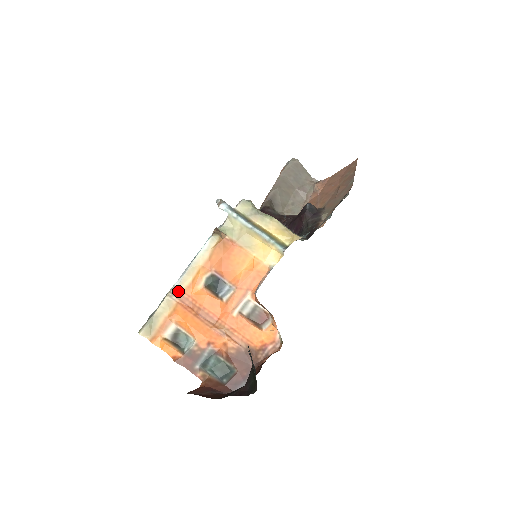
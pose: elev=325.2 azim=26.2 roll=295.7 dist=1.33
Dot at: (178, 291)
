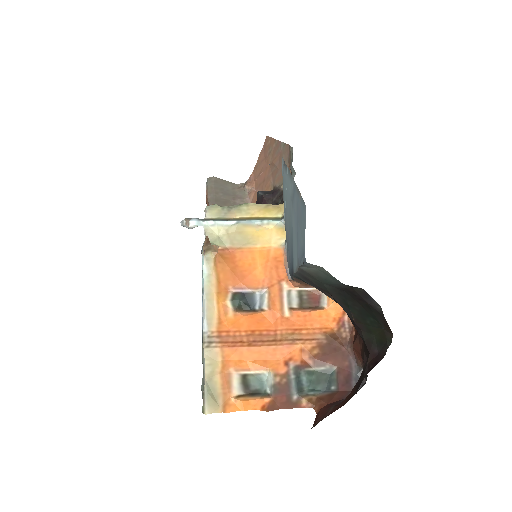
Dot at: (212, 335)
